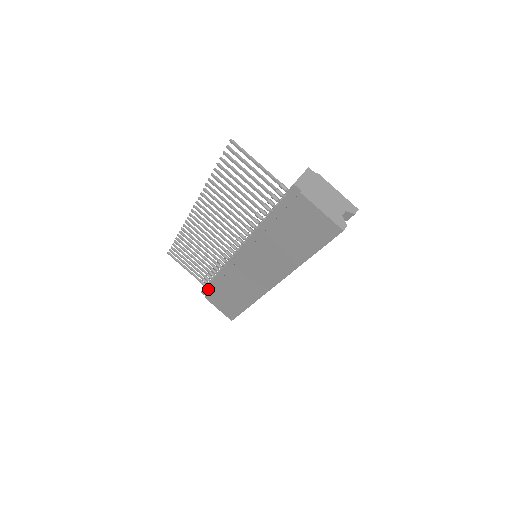
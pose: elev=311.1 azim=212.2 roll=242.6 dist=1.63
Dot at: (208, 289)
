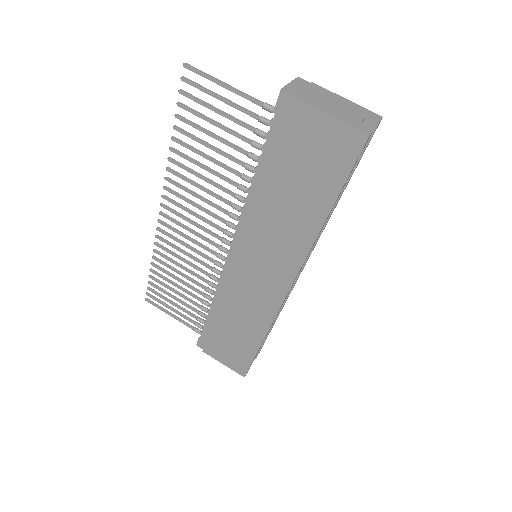
Dot at: (204, 336)
